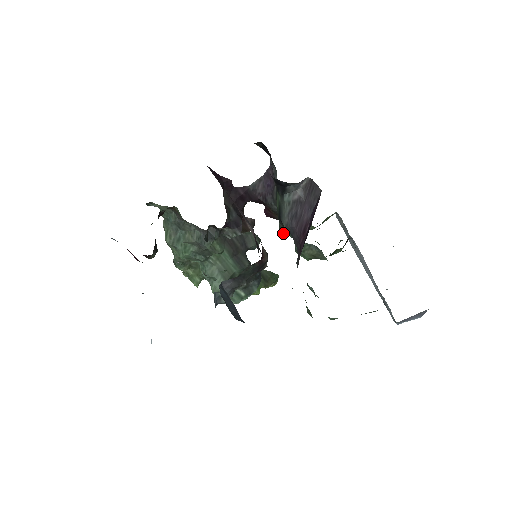
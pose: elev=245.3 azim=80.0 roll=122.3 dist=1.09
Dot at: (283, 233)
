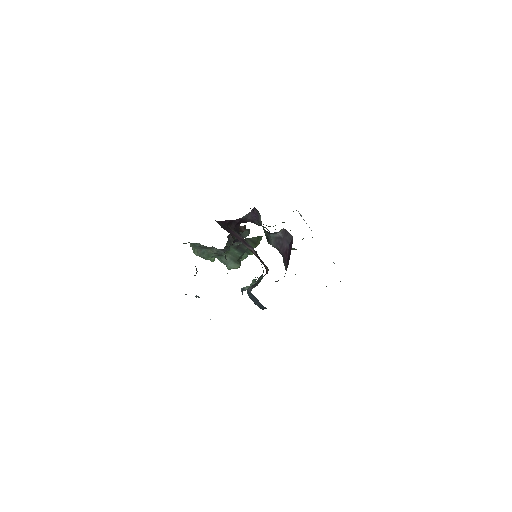
Dot at: occluded
